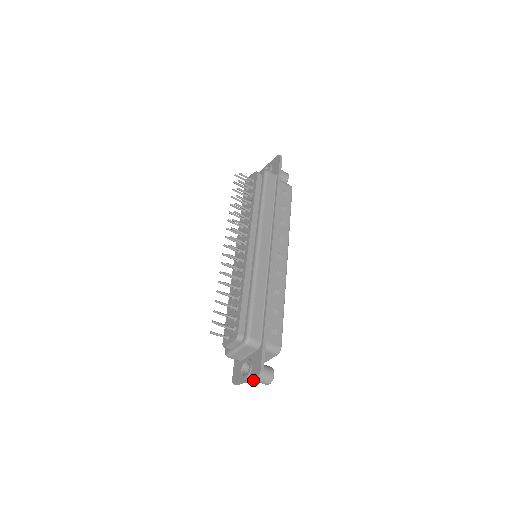
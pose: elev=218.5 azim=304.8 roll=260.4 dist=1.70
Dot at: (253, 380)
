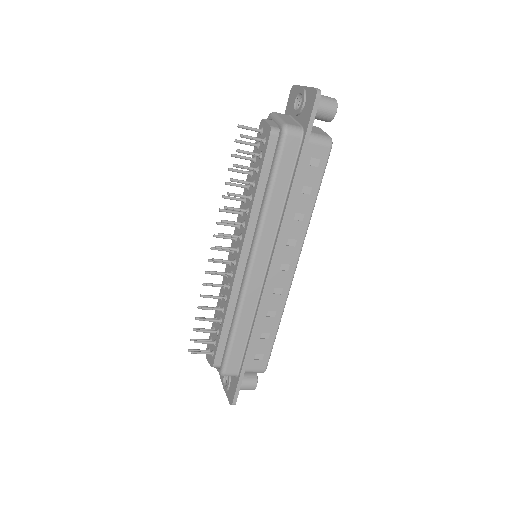
Dot at: occluded
